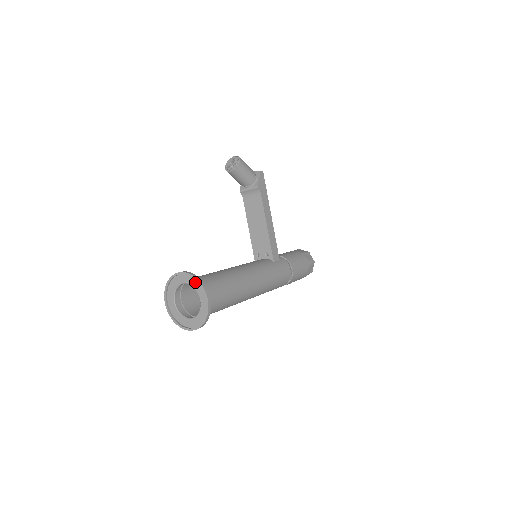
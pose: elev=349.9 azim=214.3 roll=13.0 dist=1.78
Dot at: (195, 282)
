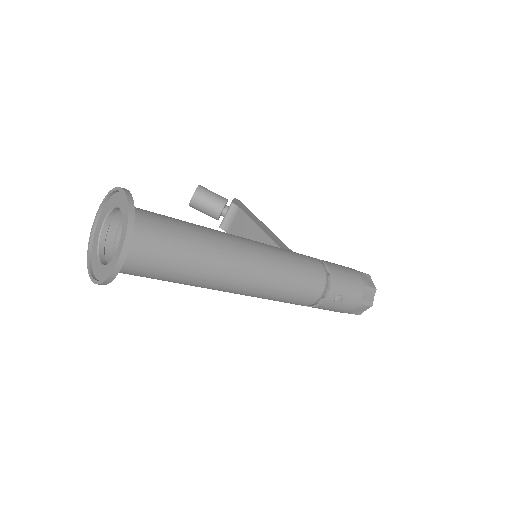
Dot at: (112, 200)
